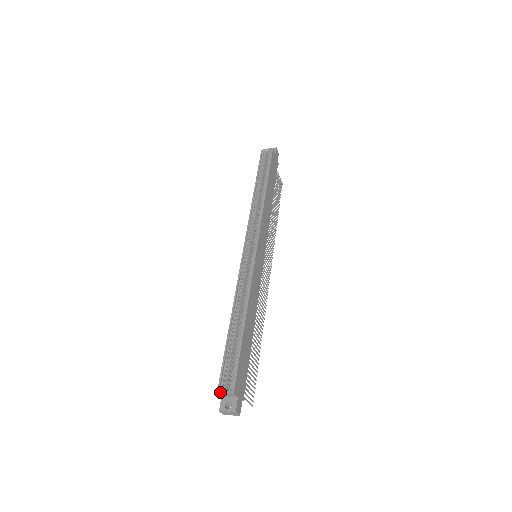
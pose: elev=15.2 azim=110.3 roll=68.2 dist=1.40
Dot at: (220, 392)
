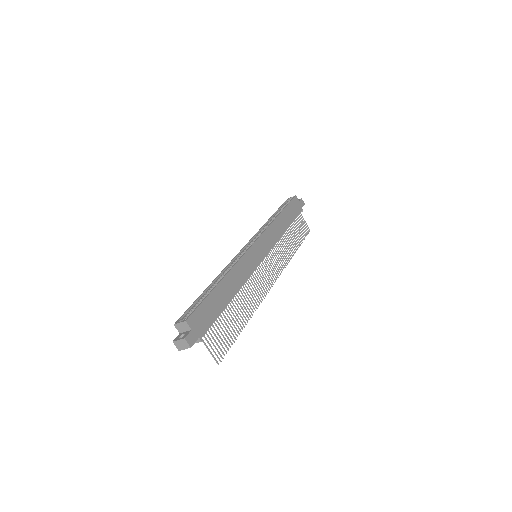
Dot at: (176, 323)
